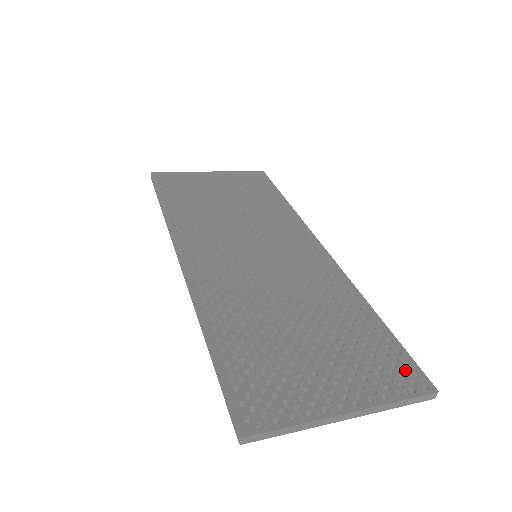
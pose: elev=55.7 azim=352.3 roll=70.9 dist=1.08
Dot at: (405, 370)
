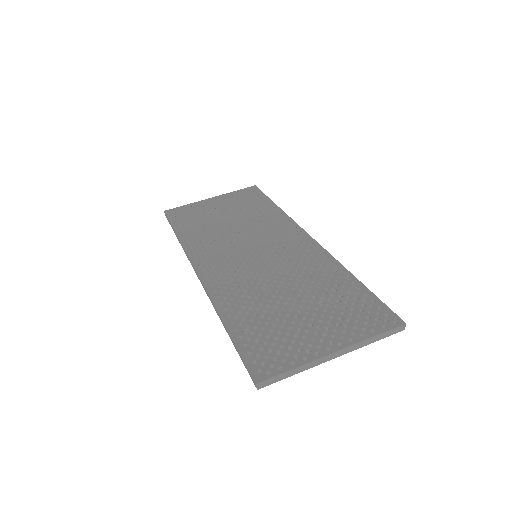
Dot at: (379, 314)
